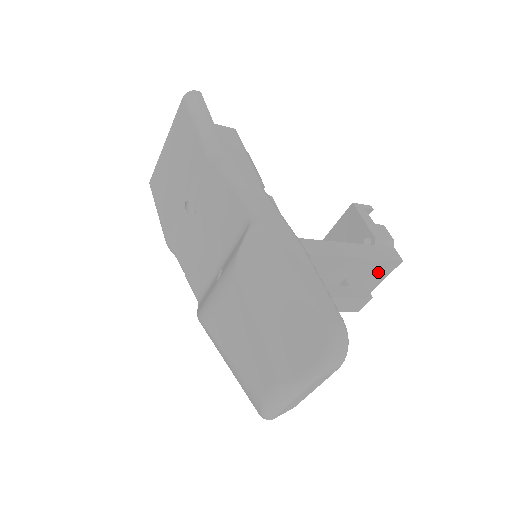
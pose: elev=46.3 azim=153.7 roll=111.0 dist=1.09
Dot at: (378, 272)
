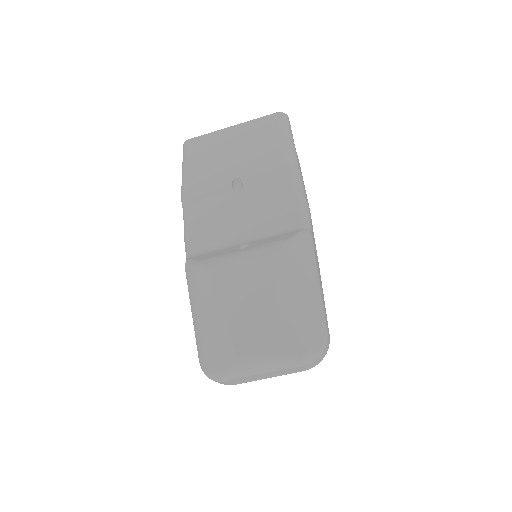
Dot at: occluded
